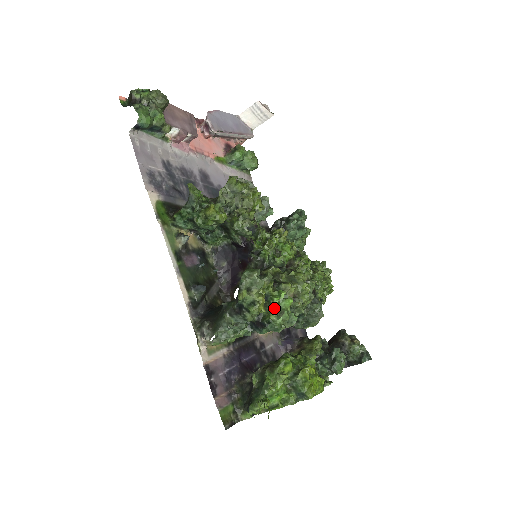
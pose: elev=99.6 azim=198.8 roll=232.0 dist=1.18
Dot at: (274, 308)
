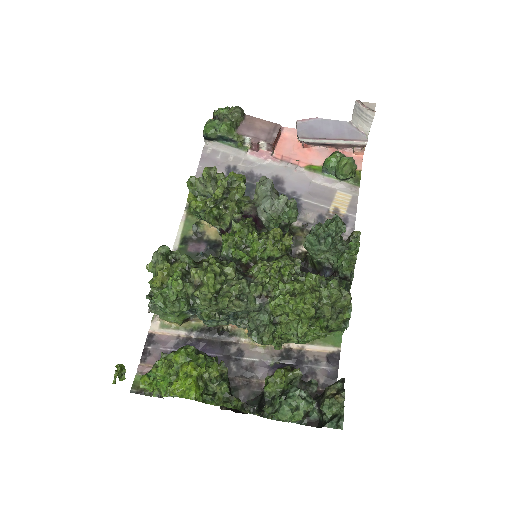
Dot at: (168, 286)
